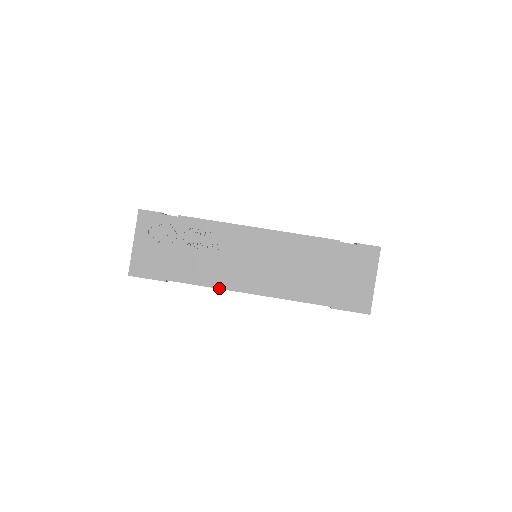
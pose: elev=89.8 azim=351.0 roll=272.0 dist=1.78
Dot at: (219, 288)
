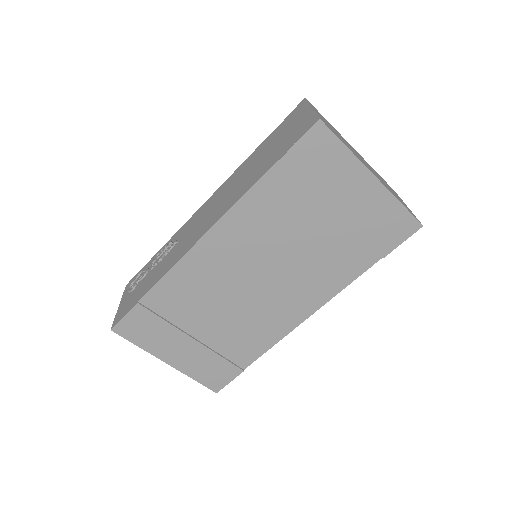
Dot at: (178, 261)
